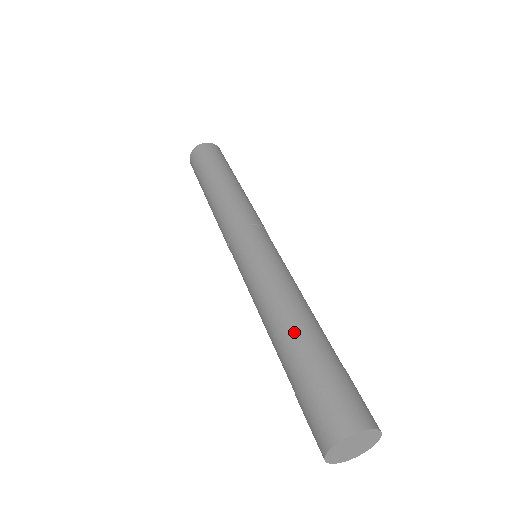
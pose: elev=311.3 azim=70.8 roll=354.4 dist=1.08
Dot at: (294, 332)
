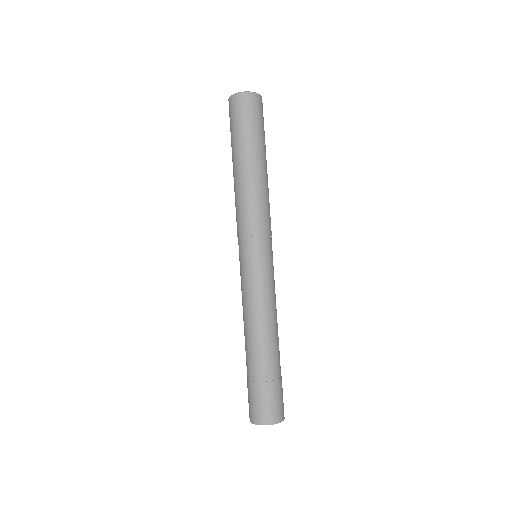
Dot at: (256, 350)
